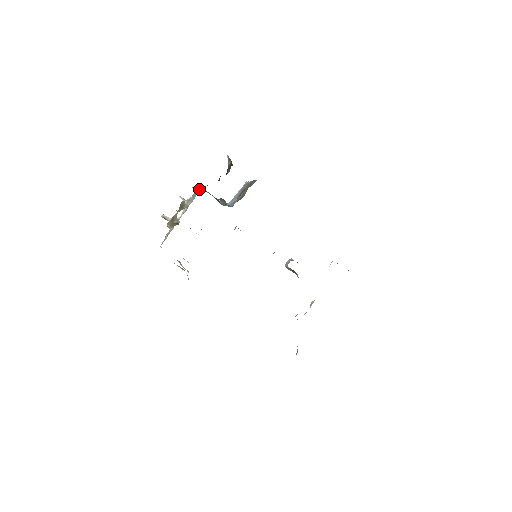
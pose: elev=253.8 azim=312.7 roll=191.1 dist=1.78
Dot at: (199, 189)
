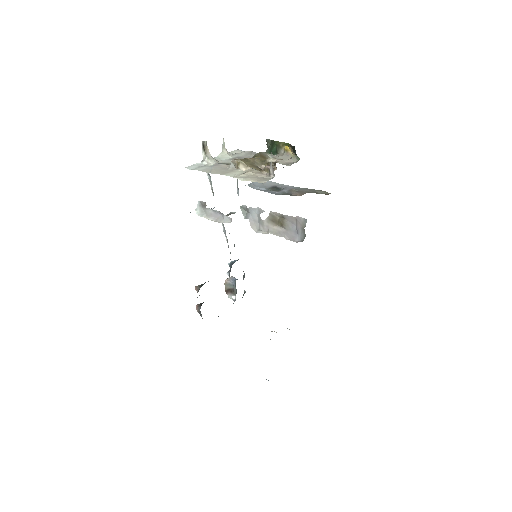
Dot at: (248, 151)
